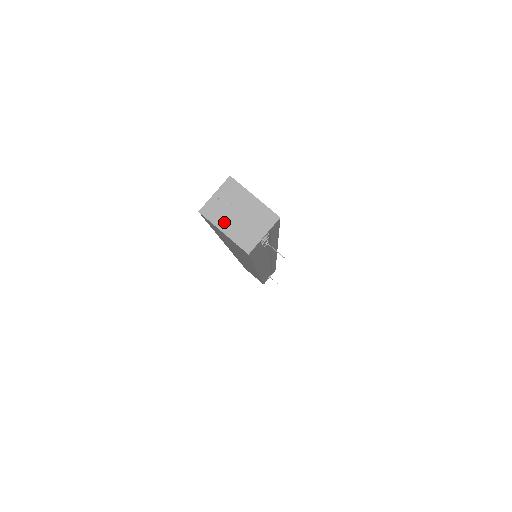
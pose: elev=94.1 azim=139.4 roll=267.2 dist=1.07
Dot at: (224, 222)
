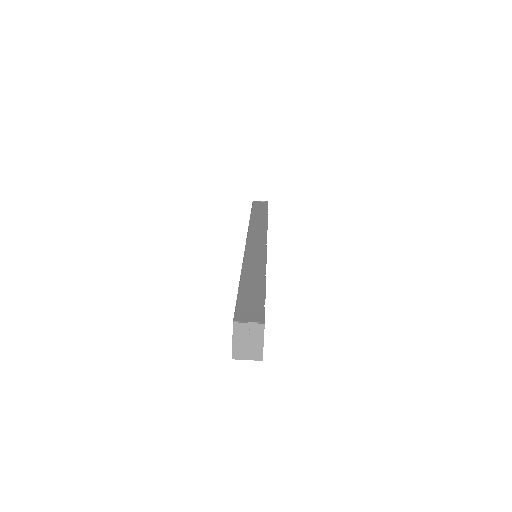
Dot at: (238, 338)
